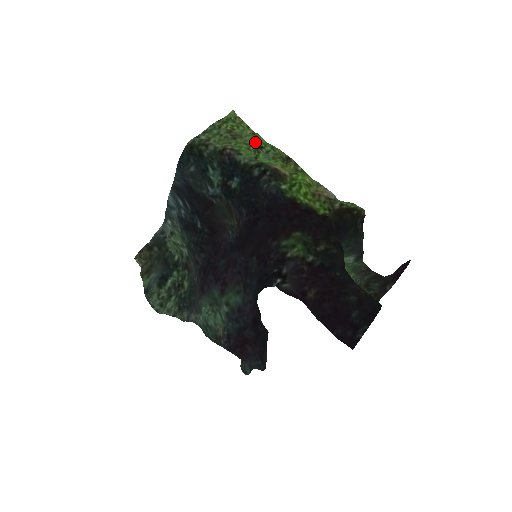
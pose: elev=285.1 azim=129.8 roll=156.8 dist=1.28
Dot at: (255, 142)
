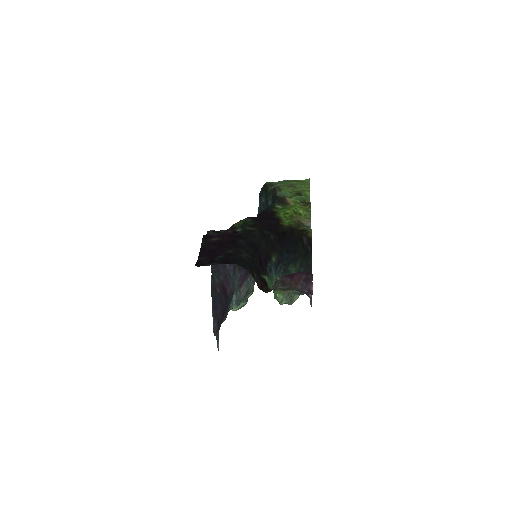
Dot at: (300, 192)
